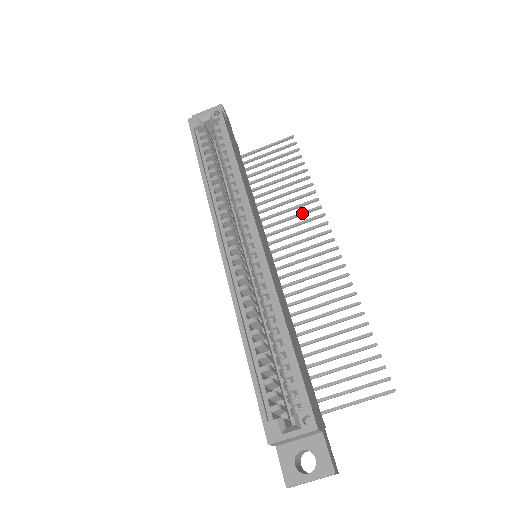
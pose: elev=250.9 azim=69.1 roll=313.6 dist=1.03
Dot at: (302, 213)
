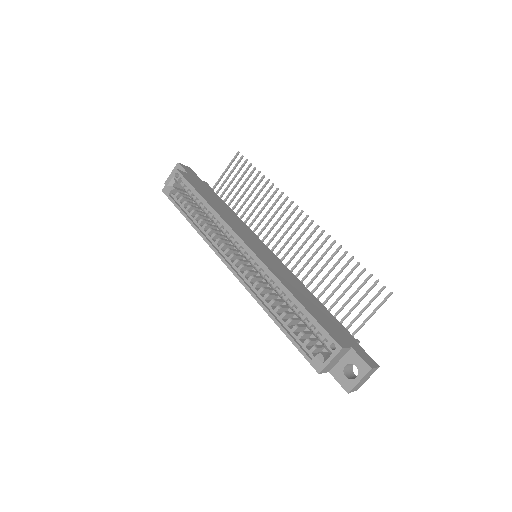
Dot at: (273, 205)
